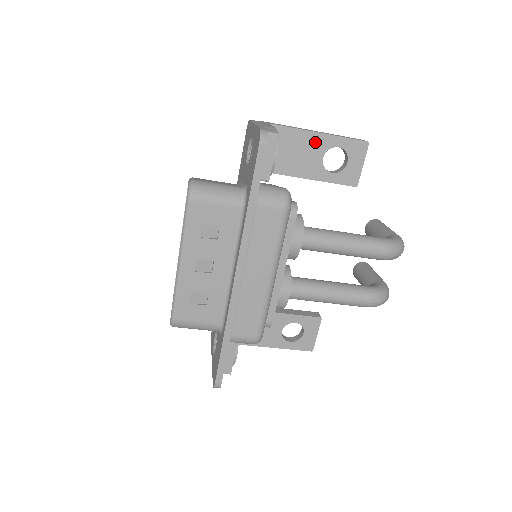
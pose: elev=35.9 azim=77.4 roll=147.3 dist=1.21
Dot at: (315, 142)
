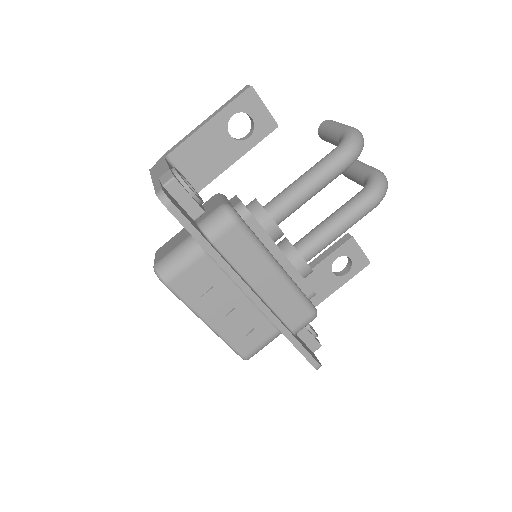
Dot at: (212, 132)
